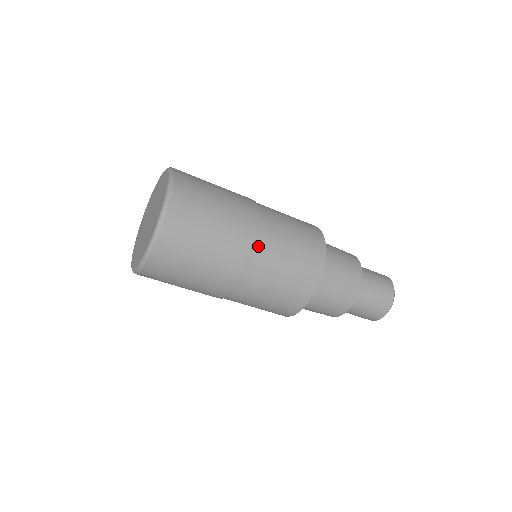
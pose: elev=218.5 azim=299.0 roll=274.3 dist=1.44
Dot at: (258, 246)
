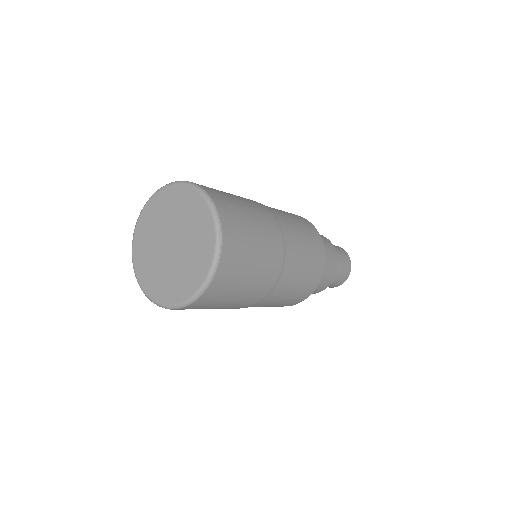
Dot at: (271, 293)
